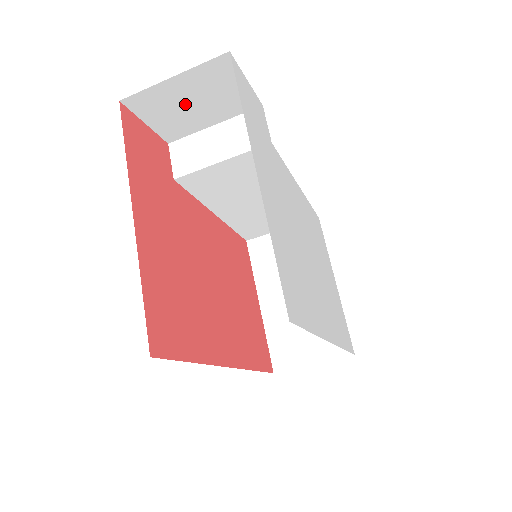
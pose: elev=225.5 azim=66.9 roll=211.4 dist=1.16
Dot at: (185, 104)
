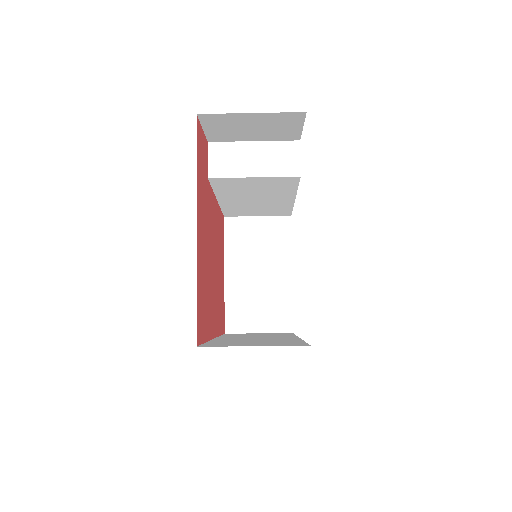
Dot at: (245, 127)
